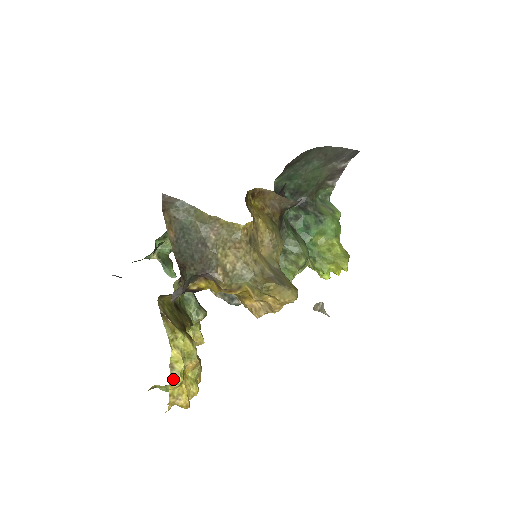
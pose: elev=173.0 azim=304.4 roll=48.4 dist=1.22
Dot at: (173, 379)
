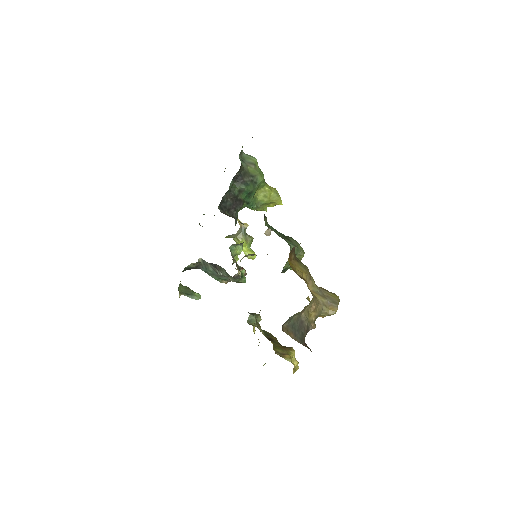
Dot at: occluded
